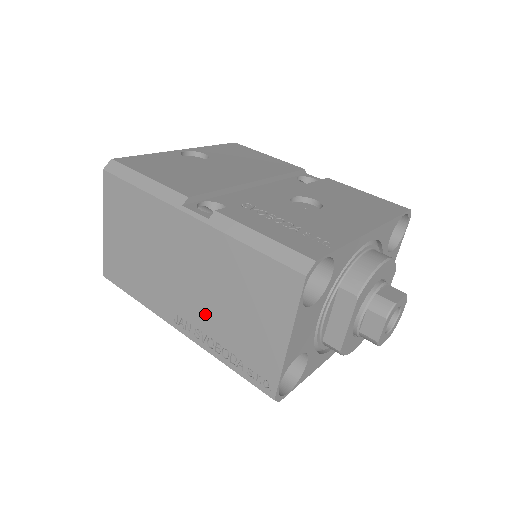
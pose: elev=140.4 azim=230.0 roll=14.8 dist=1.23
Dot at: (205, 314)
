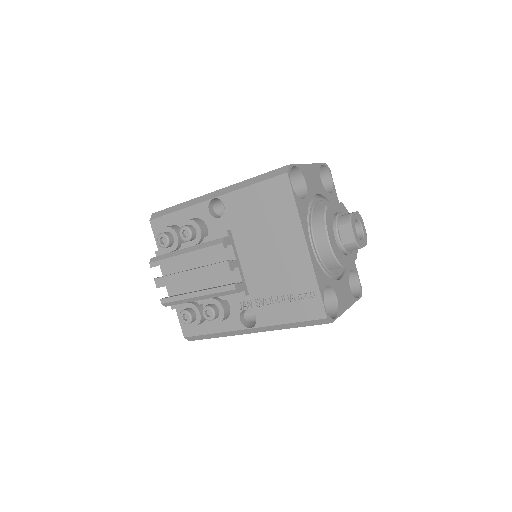
Dot at: occluded
